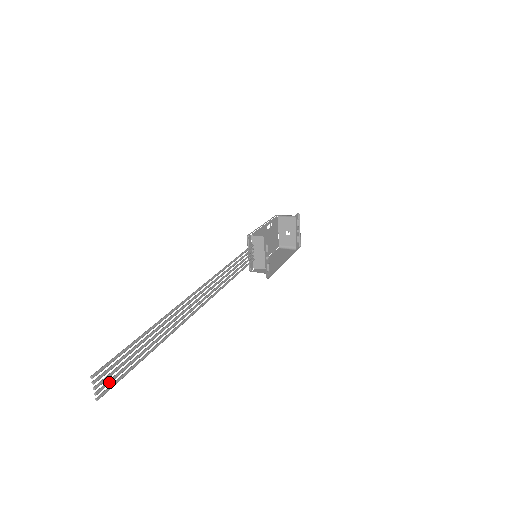
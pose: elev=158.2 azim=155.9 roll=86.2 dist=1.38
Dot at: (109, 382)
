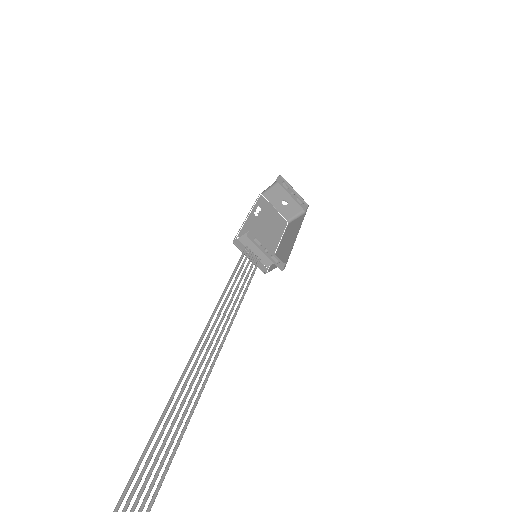
Dot at: out of frame
